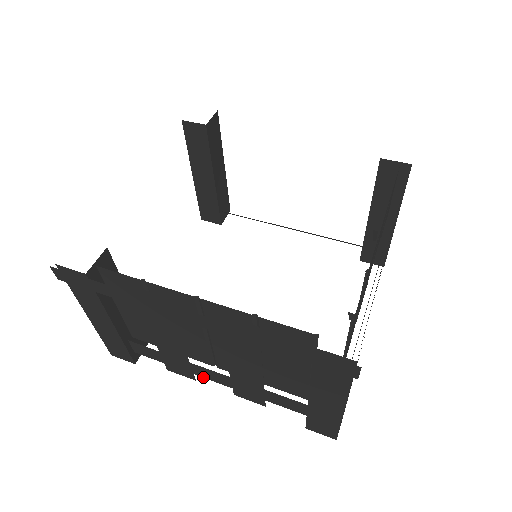
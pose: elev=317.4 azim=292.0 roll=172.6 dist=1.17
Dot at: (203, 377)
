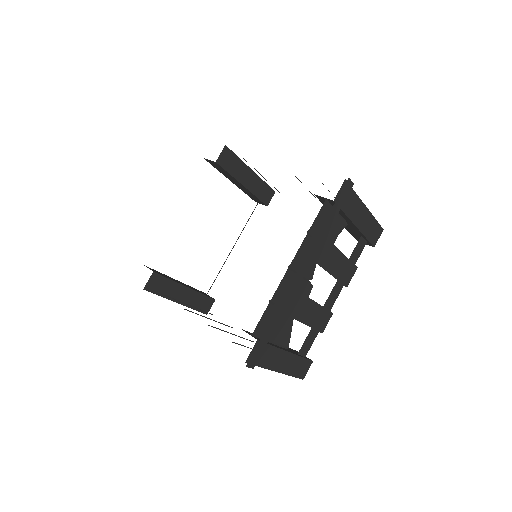
Dot at: occluded
